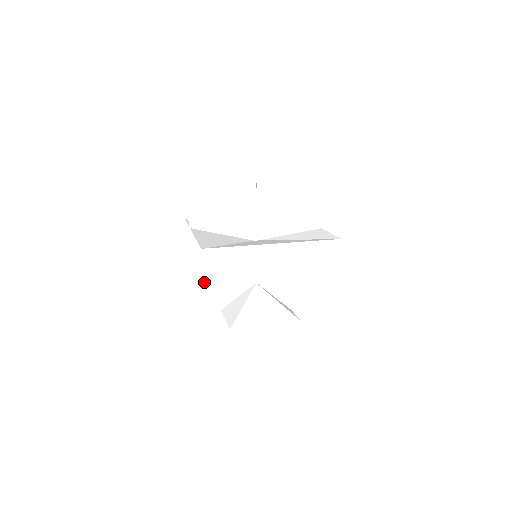
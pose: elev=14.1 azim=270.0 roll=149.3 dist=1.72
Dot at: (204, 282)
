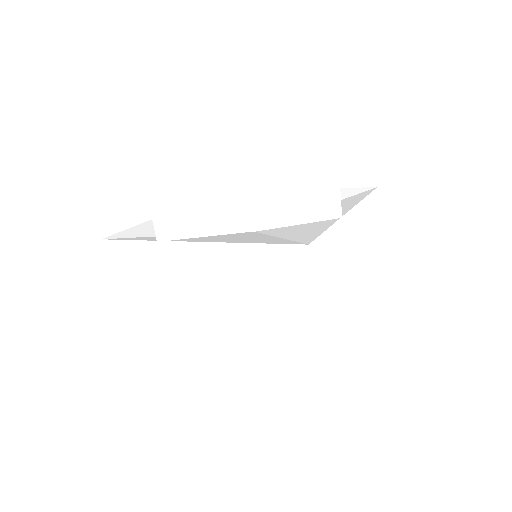
Dot at: occluded
